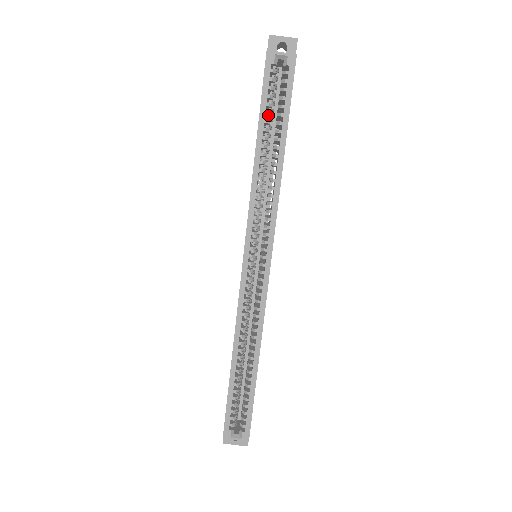
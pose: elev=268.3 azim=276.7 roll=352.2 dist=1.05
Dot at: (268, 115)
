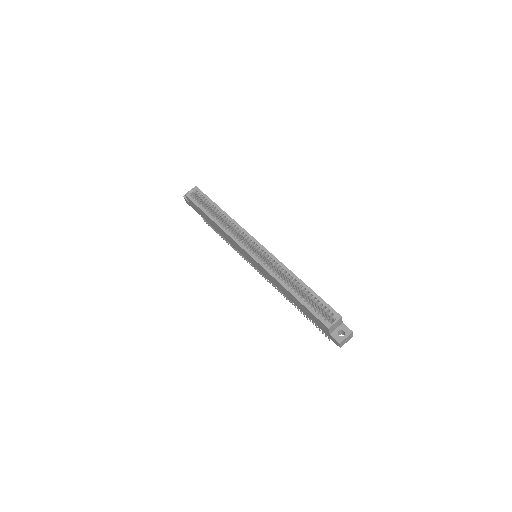
Dot at: (205, 208)
